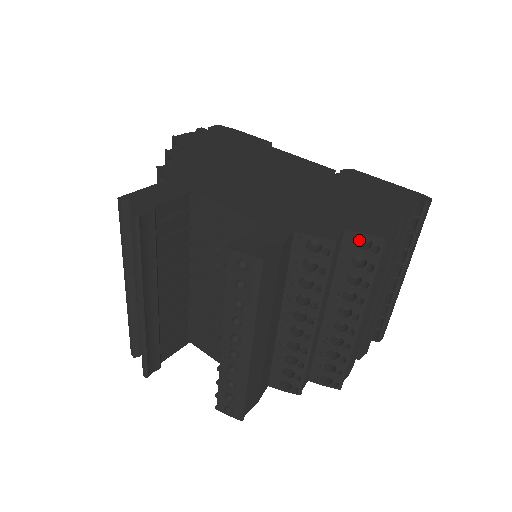
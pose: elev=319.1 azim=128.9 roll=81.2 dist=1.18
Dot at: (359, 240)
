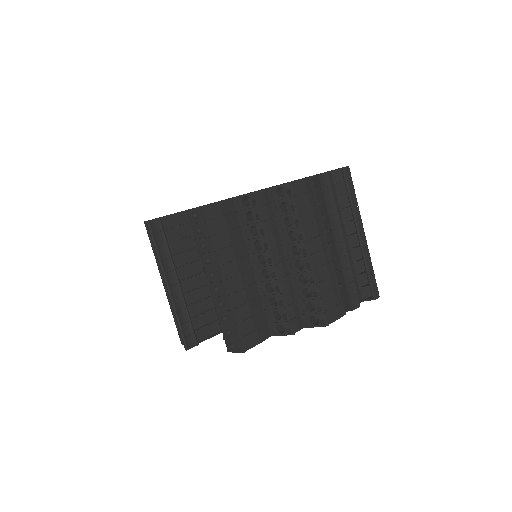
Dot at: (283, 195)
